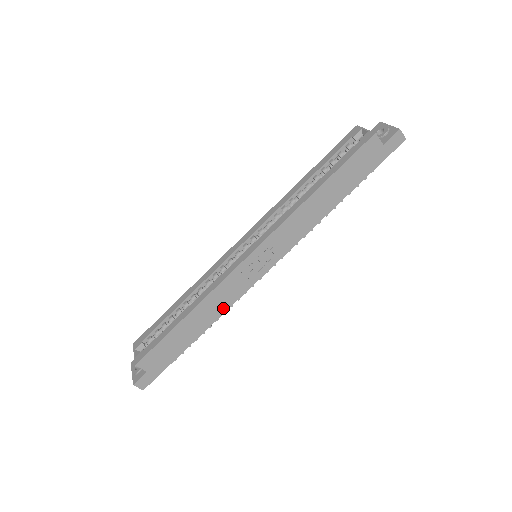
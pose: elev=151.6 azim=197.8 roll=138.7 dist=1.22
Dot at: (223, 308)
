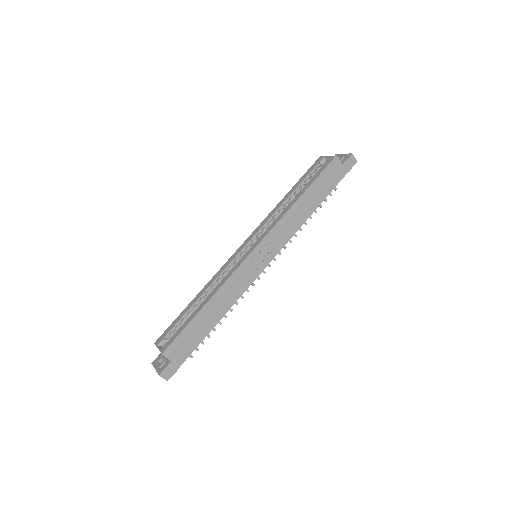
Dot at: (234, 298)
